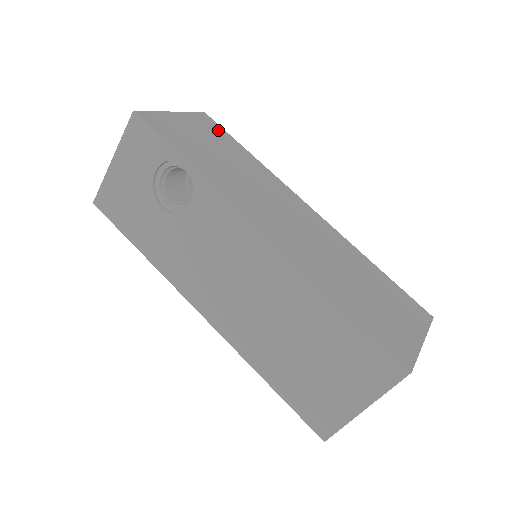
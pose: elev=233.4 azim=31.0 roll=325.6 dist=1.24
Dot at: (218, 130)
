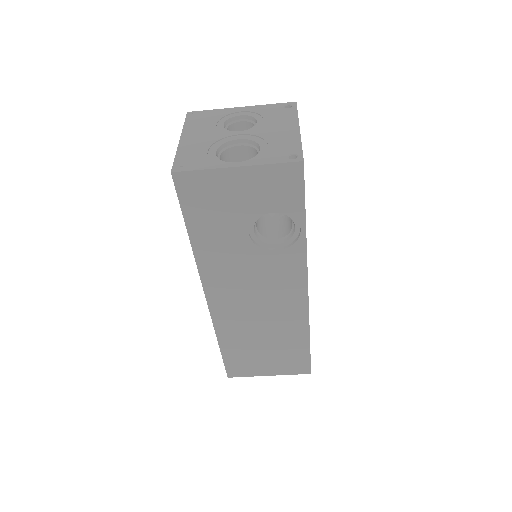
Dot at: occluded
